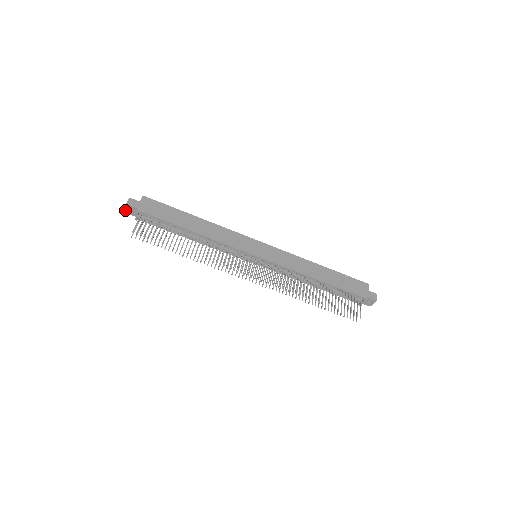
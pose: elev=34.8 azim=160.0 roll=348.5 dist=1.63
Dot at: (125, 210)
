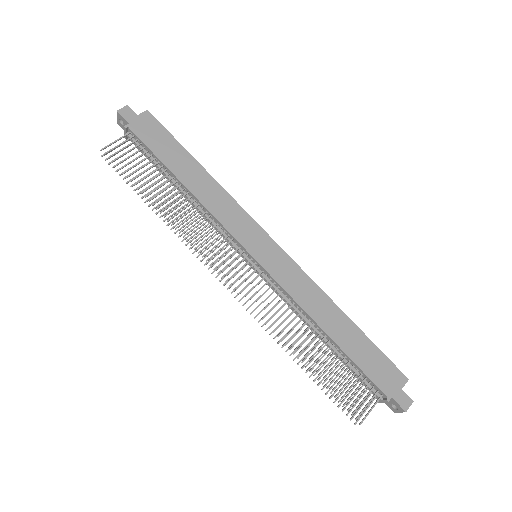
Dot at: (118, 120)
